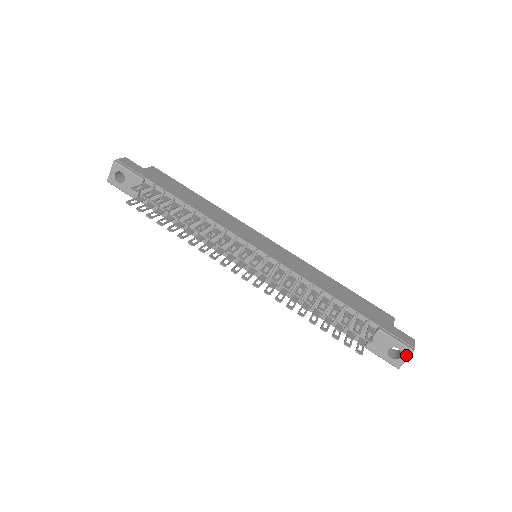
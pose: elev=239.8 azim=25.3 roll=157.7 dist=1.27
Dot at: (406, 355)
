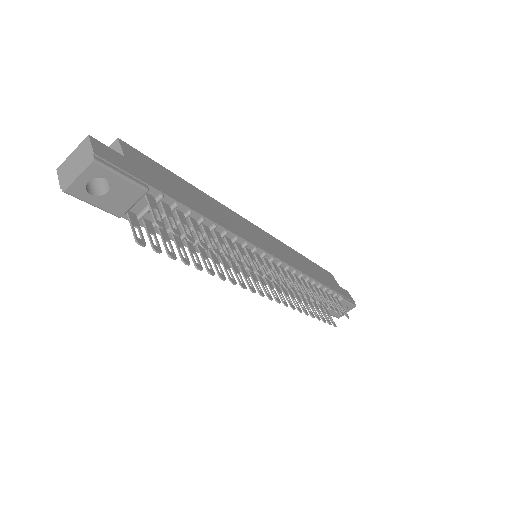
Dot at: occluded
